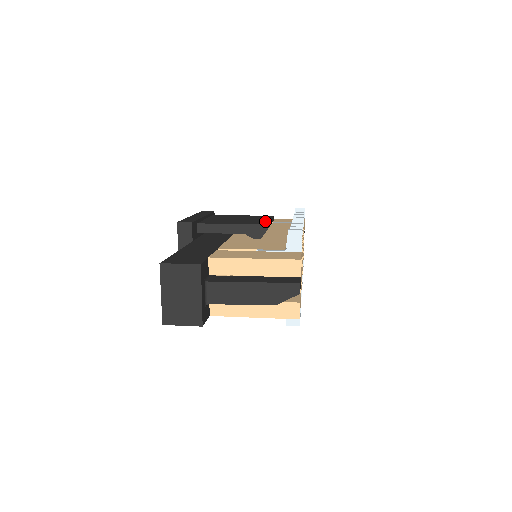
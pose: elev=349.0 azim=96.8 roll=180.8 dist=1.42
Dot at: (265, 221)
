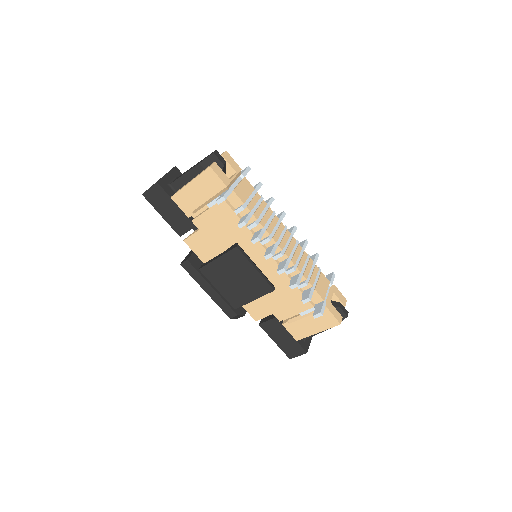
Dot at: occluded
